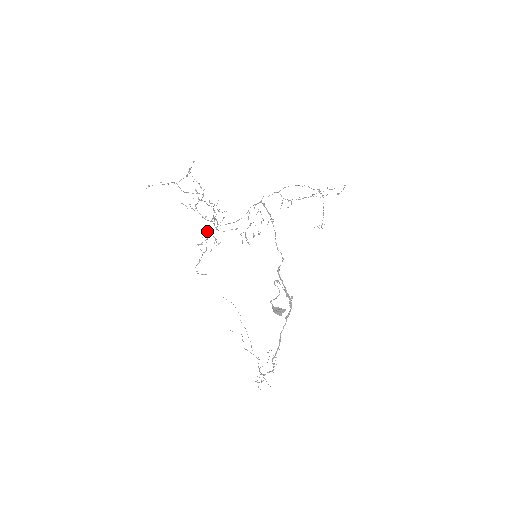
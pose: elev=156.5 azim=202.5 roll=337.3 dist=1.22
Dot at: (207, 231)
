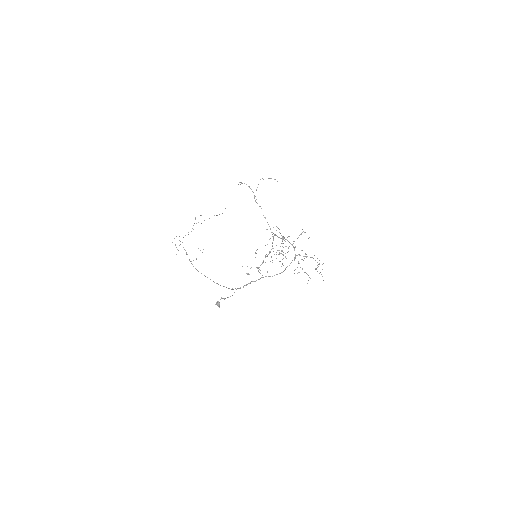
Dot at: occluded
